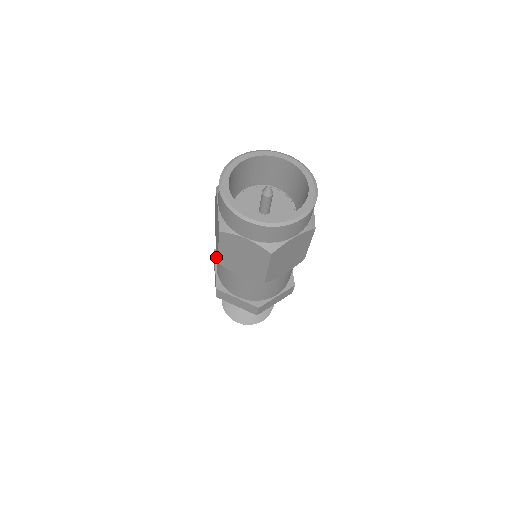
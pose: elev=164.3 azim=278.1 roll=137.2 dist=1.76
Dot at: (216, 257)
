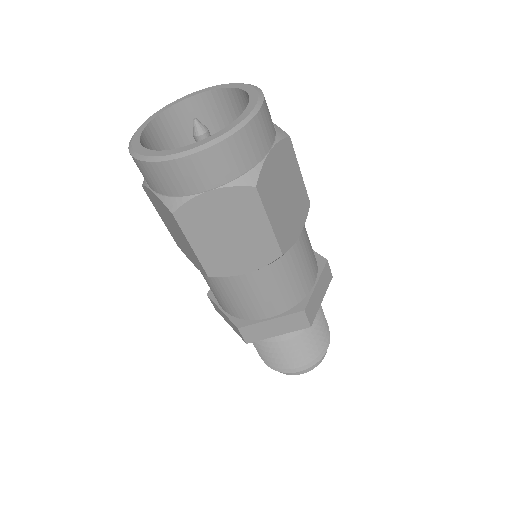
Dot at: occluded
